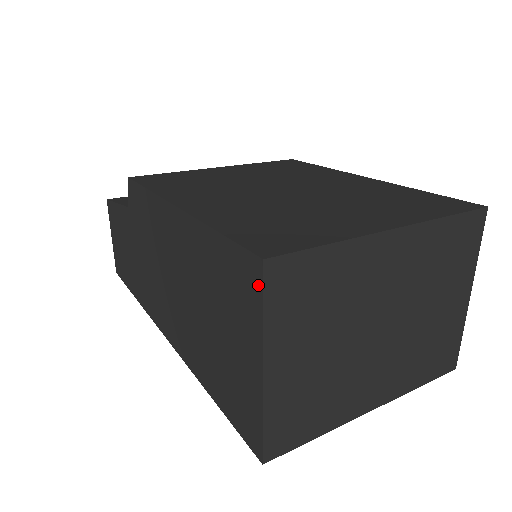
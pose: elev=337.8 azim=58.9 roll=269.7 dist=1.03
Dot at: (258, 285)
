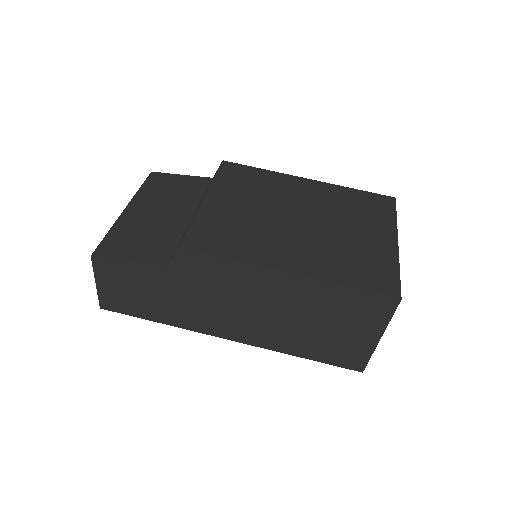
Dot at: (391, 309)
